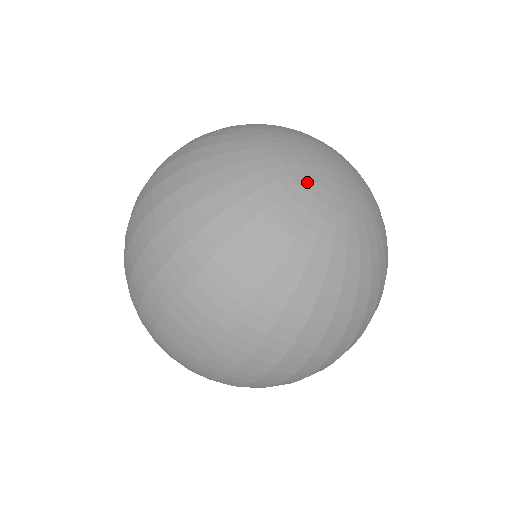
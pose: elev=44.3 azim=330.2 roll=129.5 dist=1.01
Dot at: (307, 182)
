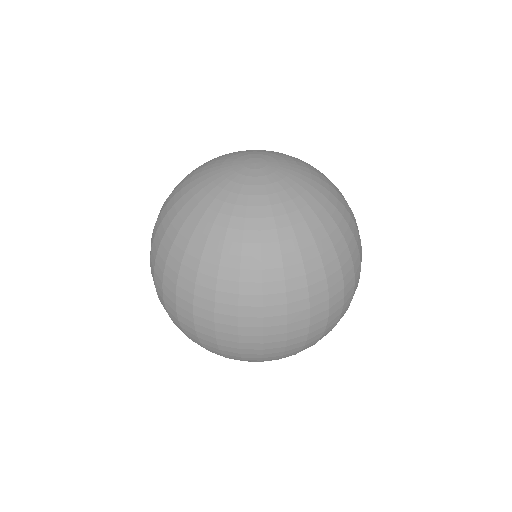
Dot at: (230, 185)
